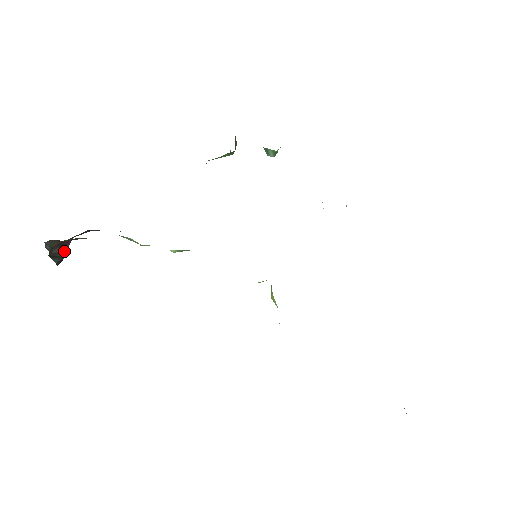
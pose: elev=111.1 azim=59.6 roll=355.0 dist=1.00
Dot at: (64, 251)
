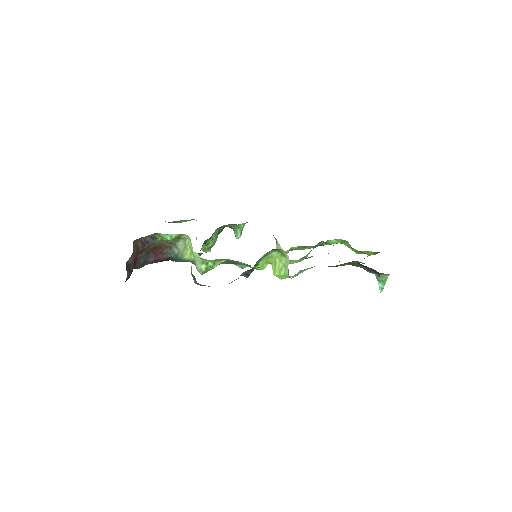
Dot at: (134, 266)
